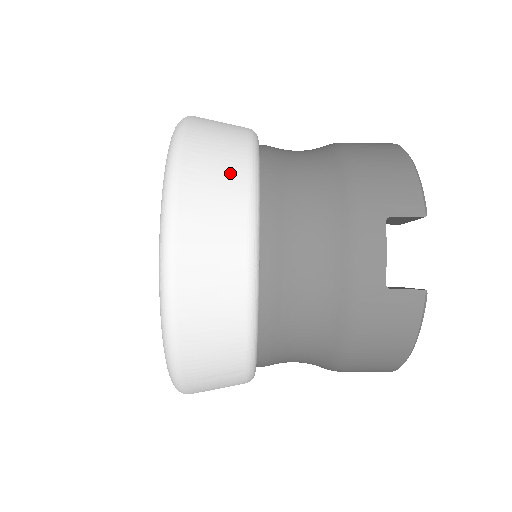
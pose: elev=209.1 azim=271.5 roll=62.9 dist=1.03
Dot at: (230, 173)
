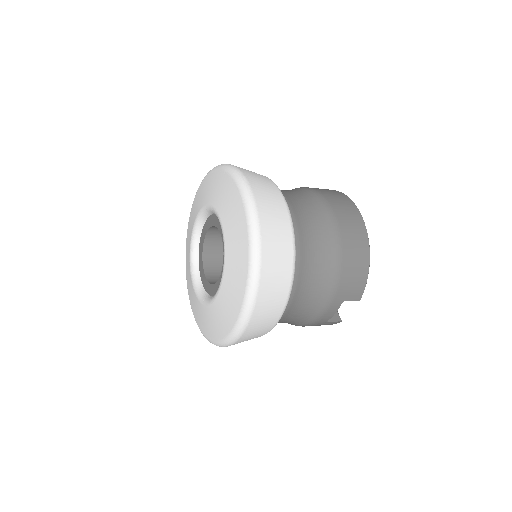
Dot at: (281, 292)
